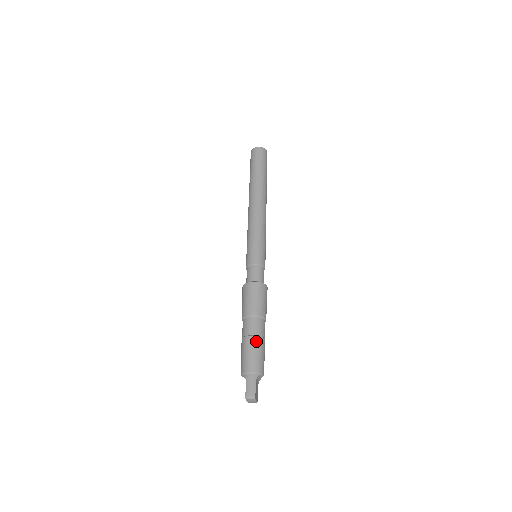
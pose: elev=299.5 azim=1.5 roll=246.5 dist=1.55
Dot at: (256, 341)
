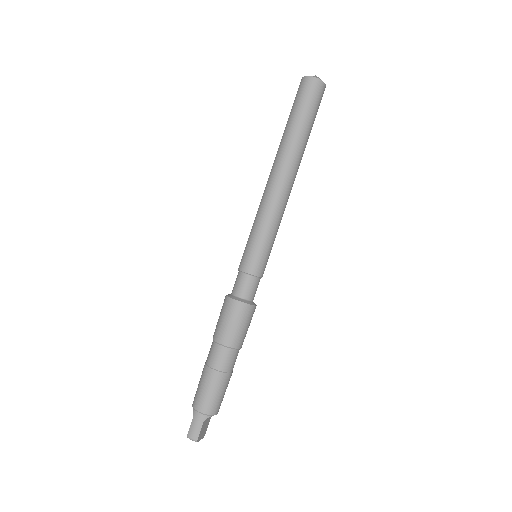
Dot at: (217, 378)
